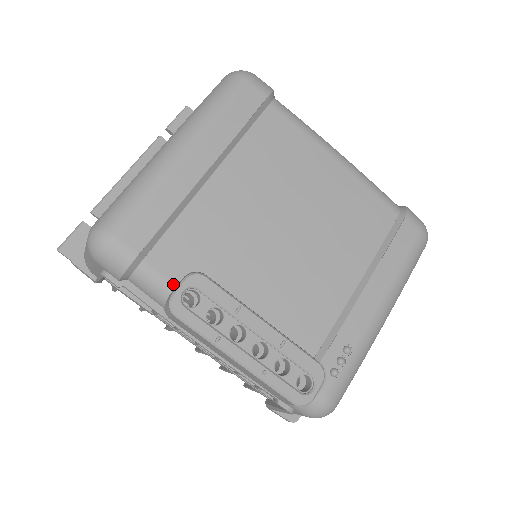
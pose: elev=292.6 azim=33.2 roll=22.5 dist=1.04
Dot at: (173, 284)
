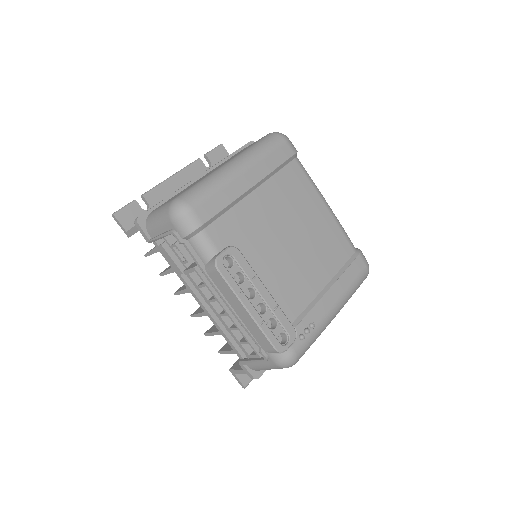
Dot at: (218, 250)
